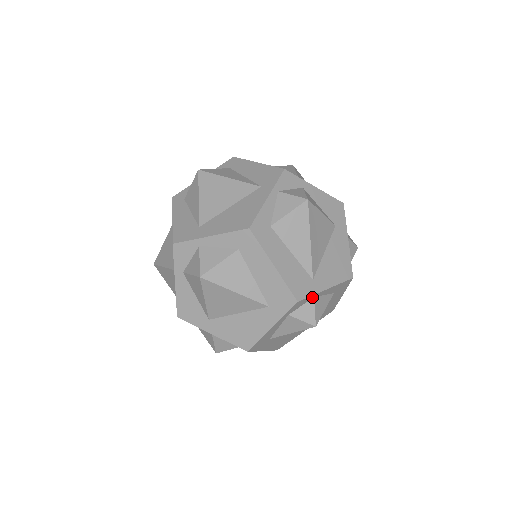
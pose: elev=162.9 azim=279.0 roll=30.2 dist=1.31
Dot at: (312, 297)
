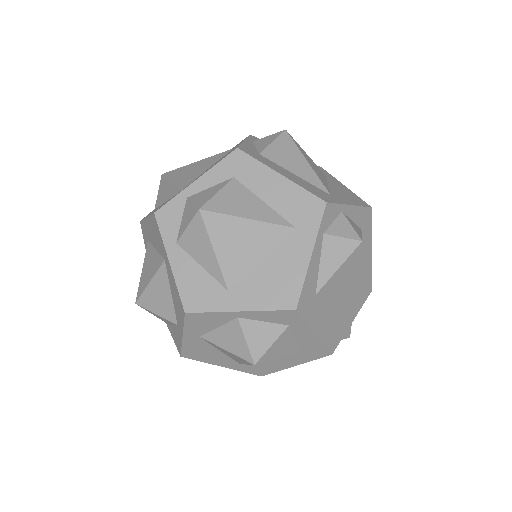
Dot at: (340, 210)
